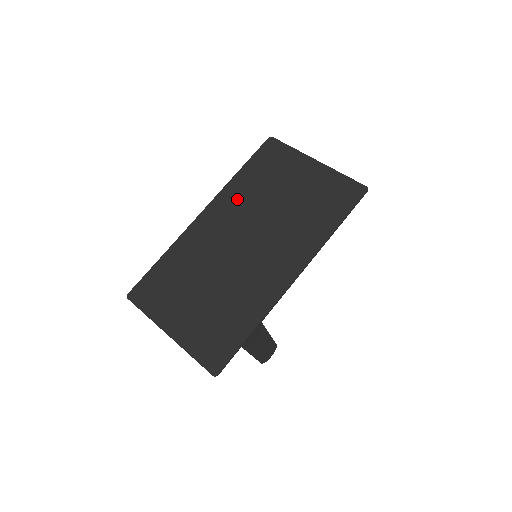
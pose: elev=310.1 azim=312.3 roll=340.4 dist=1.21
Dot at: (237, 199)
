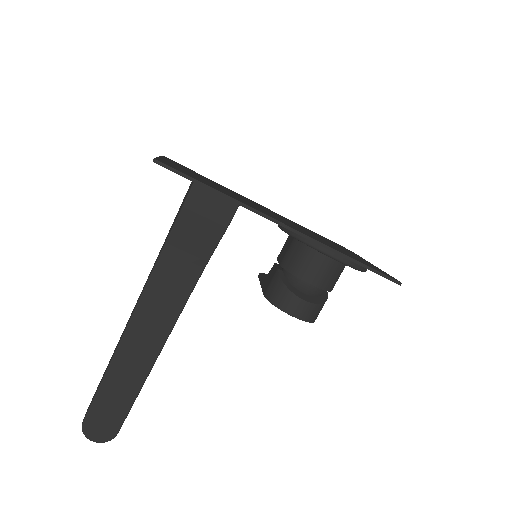
Dot at: occluded
